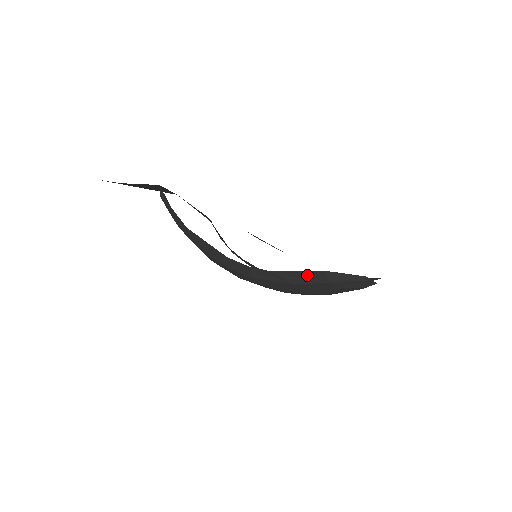
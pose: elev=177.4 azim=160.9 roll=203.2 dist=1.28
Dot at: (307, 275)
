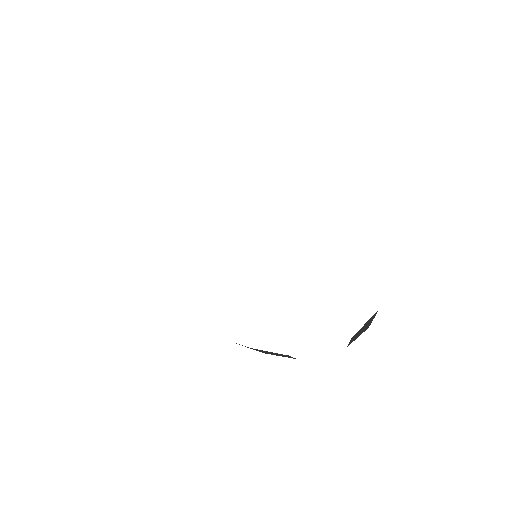
Dot at: occluded
